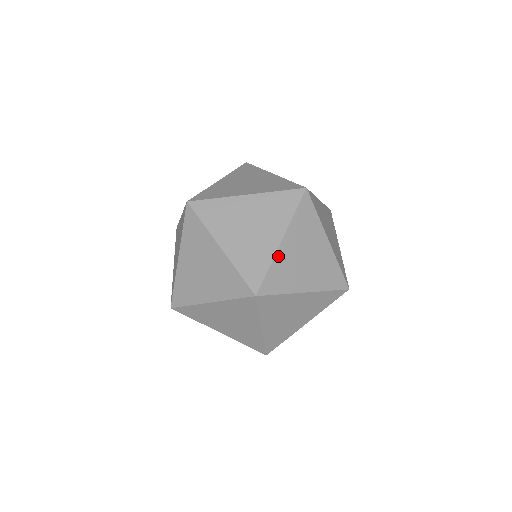
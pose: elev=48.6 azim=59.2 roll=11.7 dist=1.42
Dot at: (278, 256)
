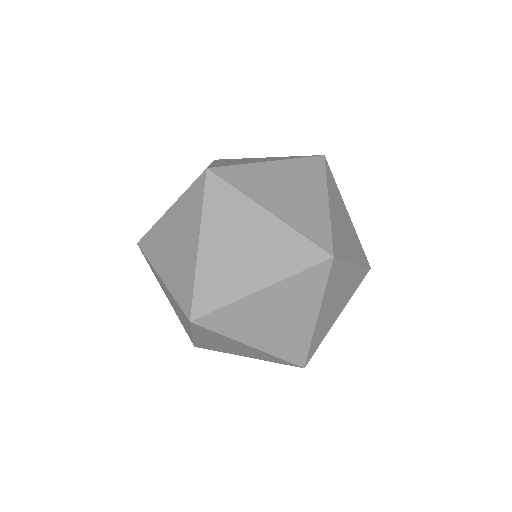
Dot at: (201, 265)
